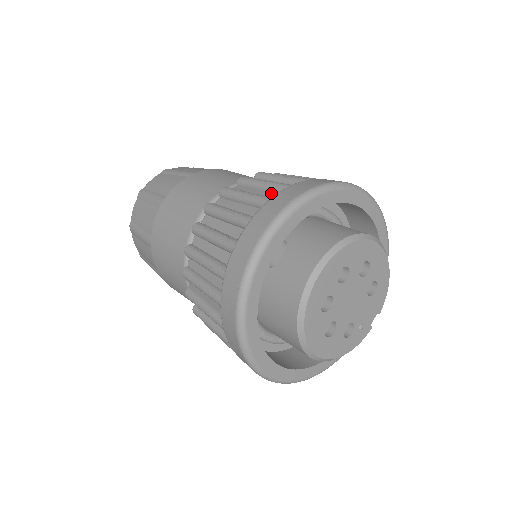
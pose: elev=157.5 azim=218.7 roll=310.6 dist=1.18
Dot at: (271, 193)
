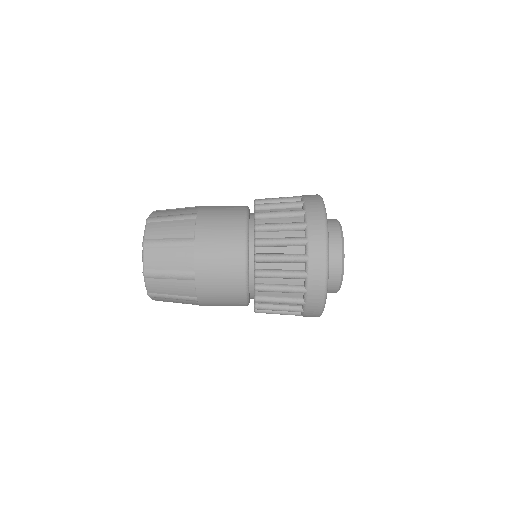
Dot at: occluded
